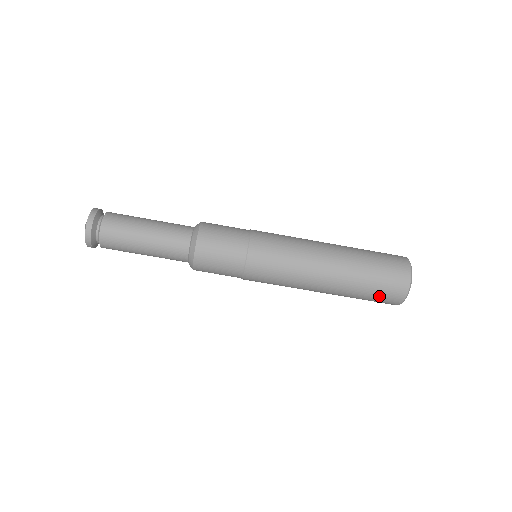
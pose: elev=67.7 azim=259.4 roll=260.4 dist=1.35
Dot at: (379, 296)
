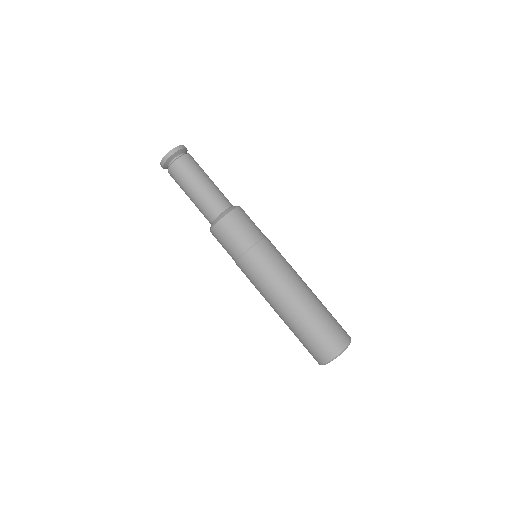
Dot at: (333, 330)
